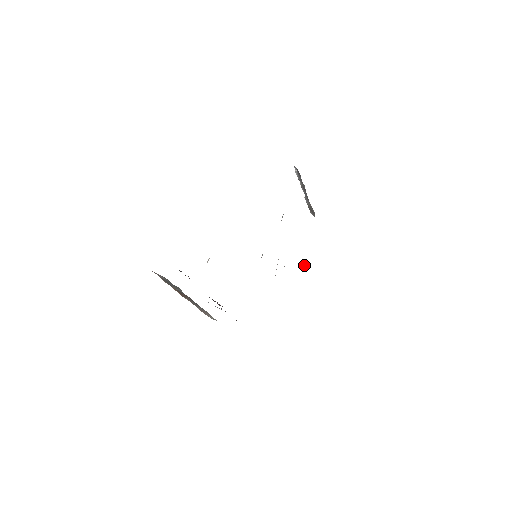
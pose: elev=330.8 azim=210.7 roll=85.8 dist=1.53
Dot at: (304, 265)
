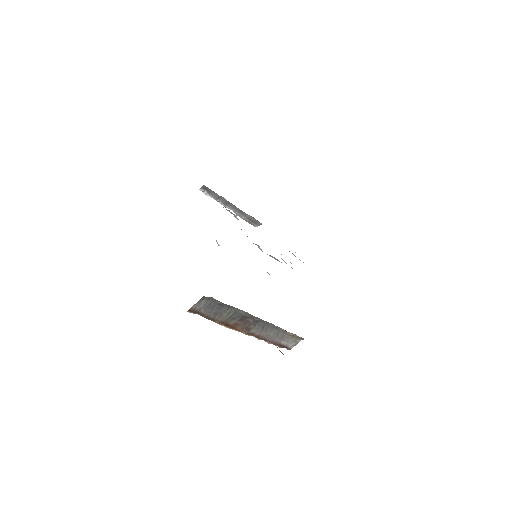
Dot at: occluded
